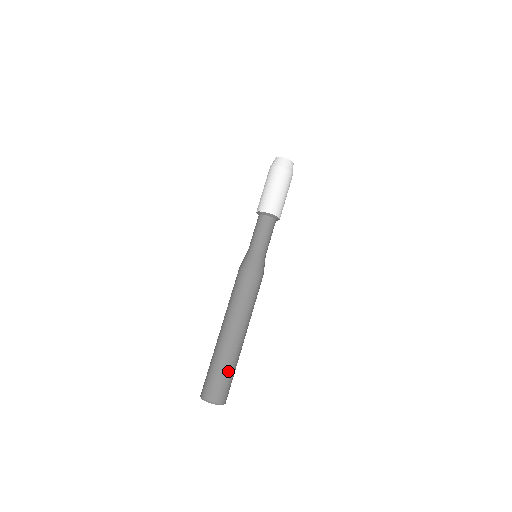
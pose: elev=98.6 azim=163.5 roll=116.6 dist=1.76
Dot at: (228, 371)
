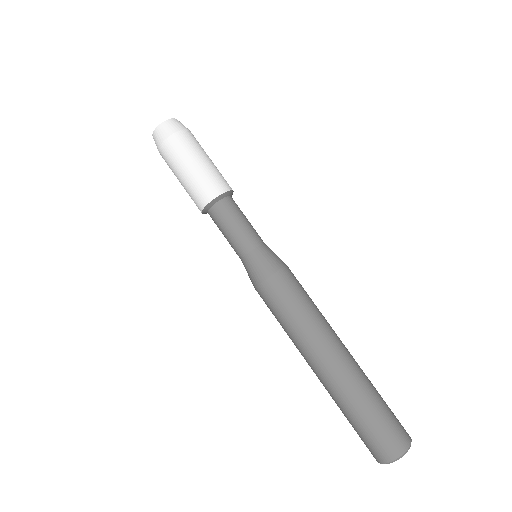
Dot at: (376, 404)
